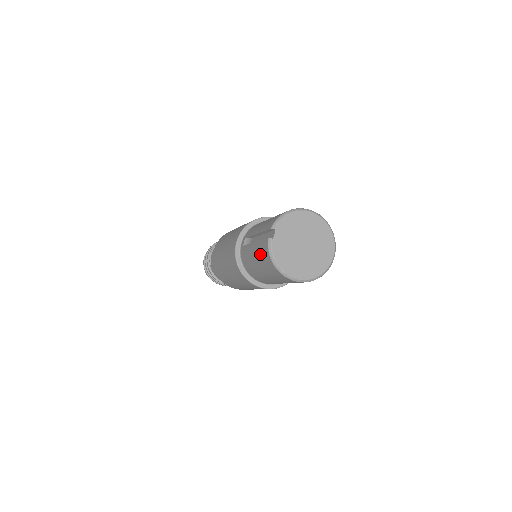
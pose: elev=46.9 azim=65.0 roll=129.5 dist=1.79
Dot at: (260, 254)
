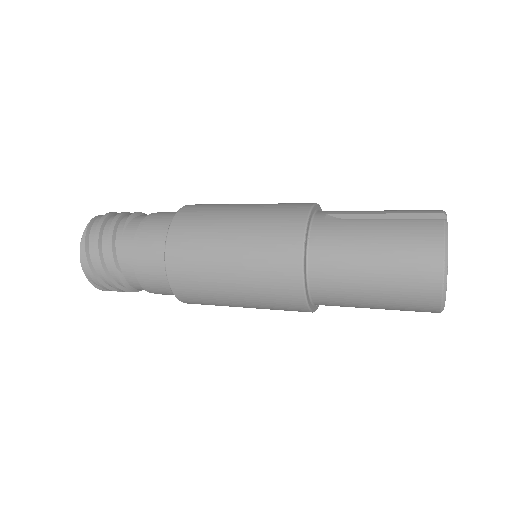
Dot at: (406, 234)
